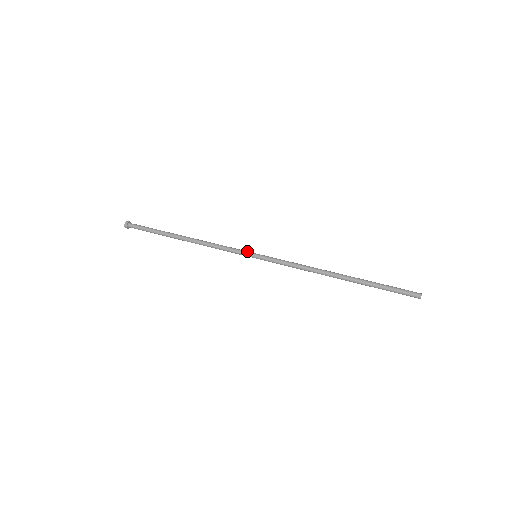
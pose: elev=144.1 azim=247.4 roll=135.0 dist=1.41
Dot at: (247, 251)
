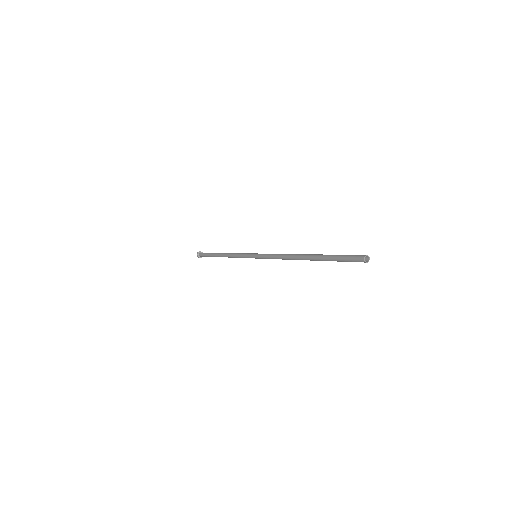
Dot at: (251, 253)
